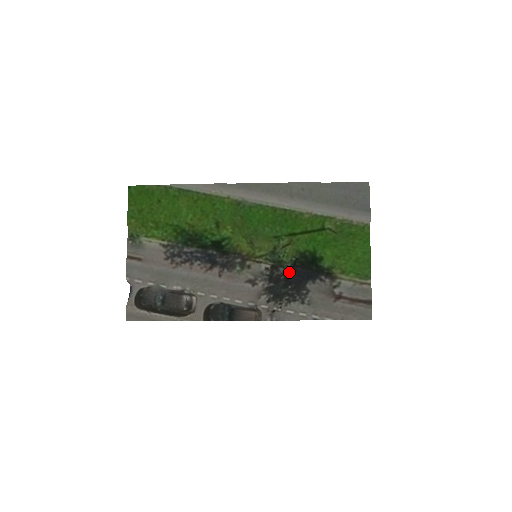
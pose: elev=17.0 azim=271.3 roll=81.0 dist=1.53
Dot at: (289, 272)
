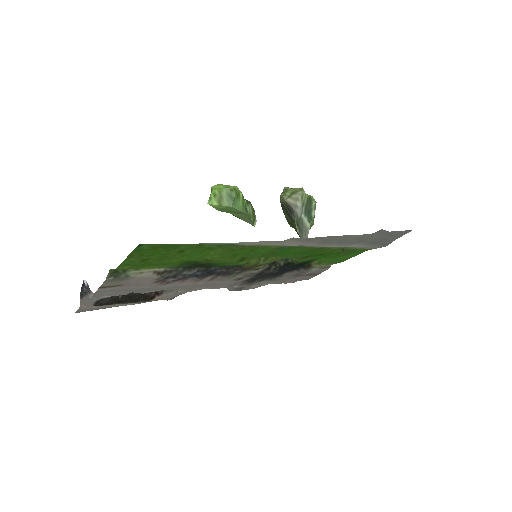
Dot at: (278, 270)
